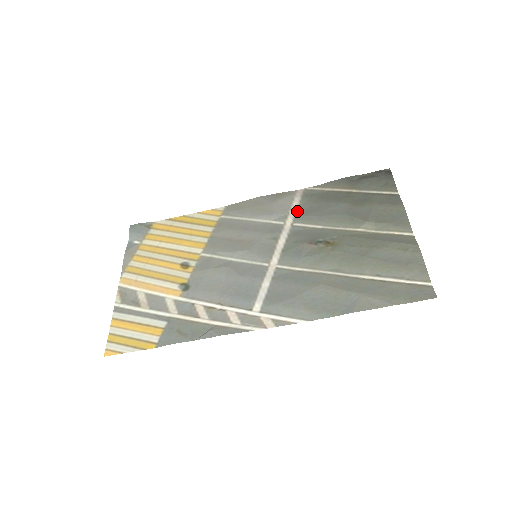
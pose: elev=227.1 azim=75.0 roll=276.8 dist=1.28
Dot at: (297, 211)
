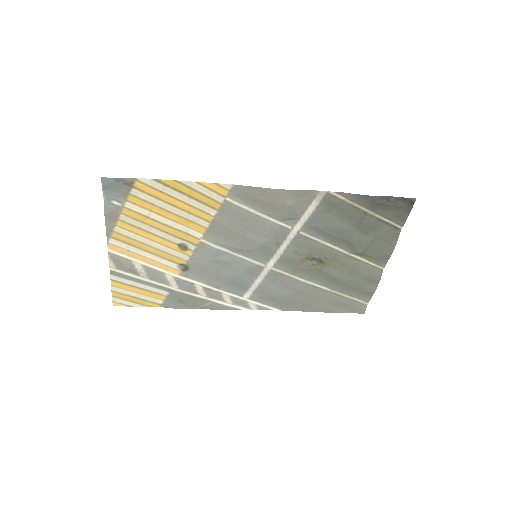
Dot at: (309, 219)
